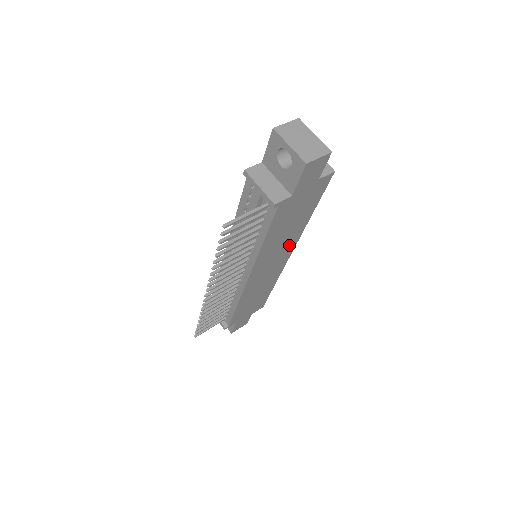
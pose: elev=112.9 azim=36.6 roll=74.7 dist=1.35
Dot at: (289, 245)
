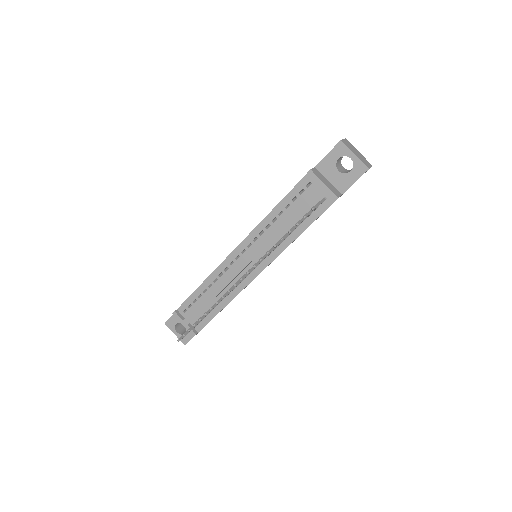
Dot at: occluded
